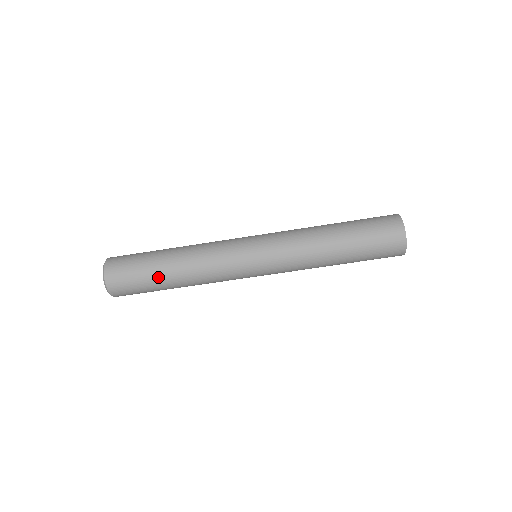
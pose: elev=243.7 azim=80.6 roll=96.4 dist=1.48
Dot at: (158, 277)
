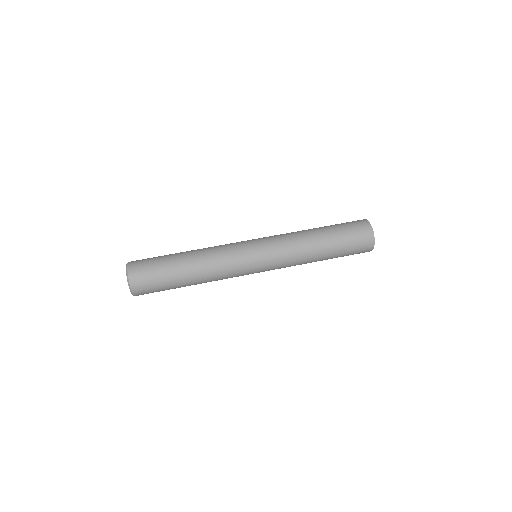
Dot at: (173, 255)
